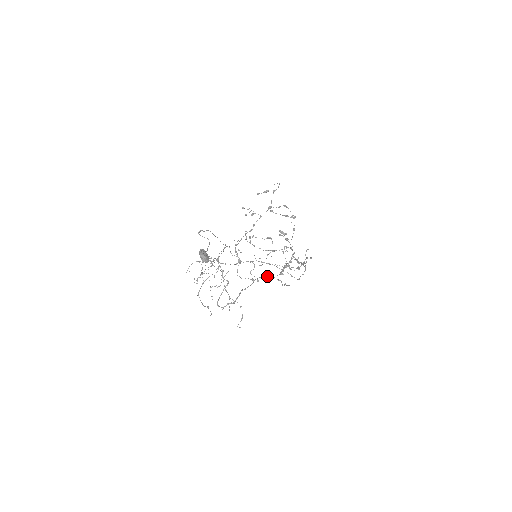
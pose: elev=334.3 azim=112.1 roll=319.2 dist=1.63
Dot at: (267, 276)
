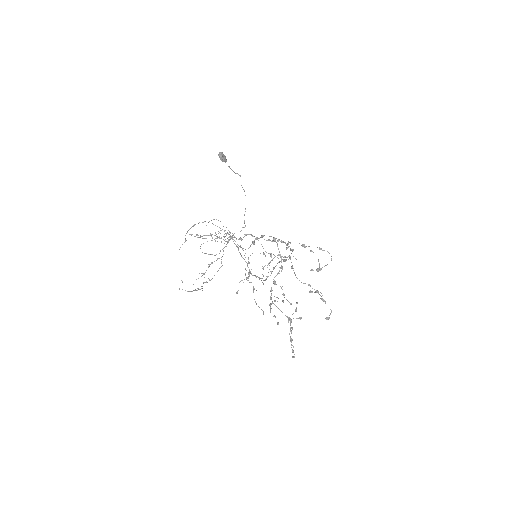
Dot at: occluded
